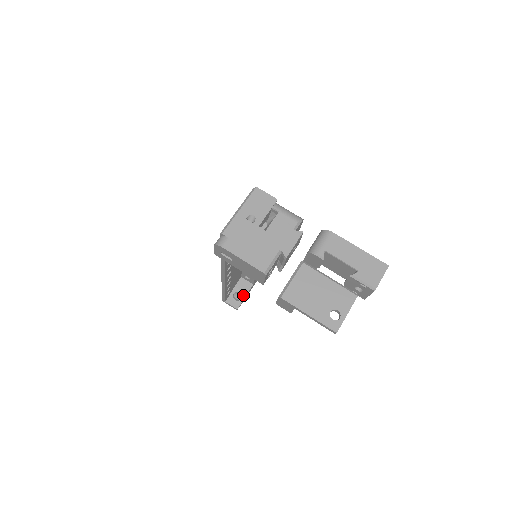
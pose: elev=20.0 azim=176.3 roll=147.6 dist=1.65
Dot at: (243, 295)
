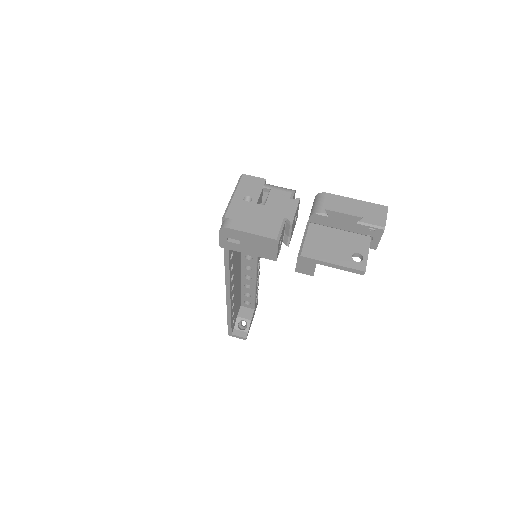
Dot at: (248, 322)
